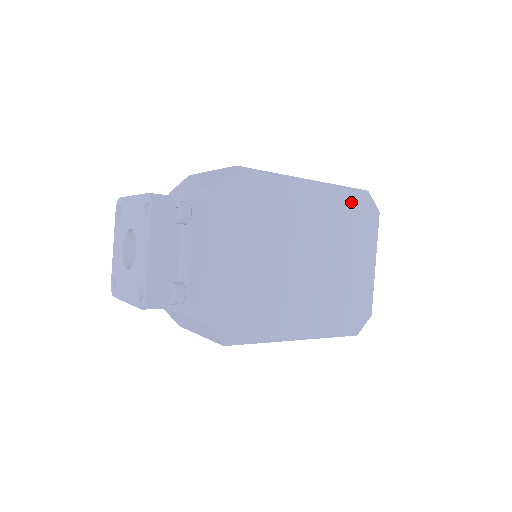
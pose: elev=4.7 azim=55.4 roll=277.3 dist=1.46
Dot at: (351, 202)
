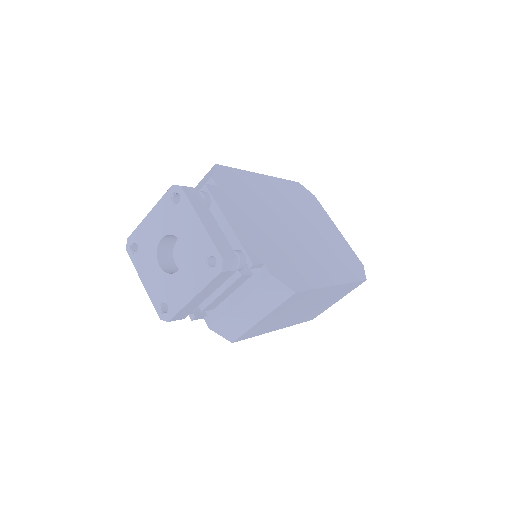
Dot at: (295, 189)
